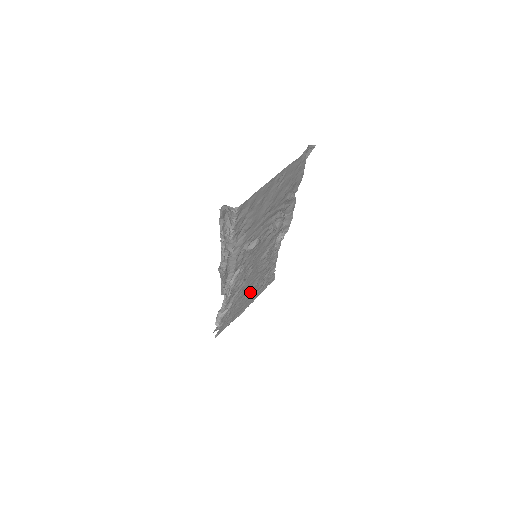
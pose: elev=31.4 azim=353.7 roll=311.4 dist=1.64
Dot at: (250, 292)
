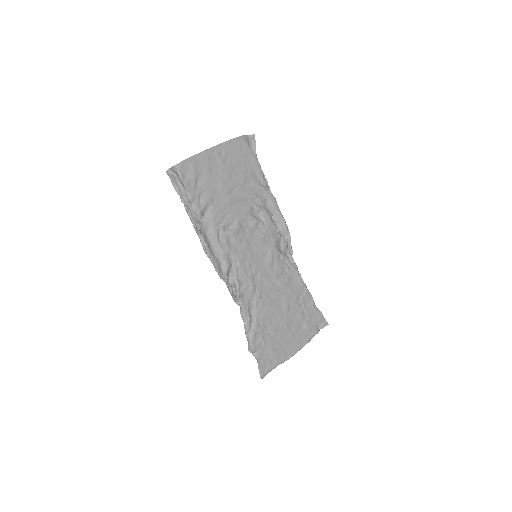
Dot at: (284, 319)
